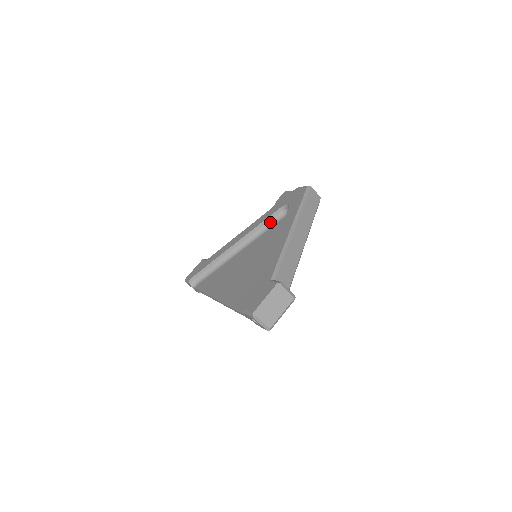
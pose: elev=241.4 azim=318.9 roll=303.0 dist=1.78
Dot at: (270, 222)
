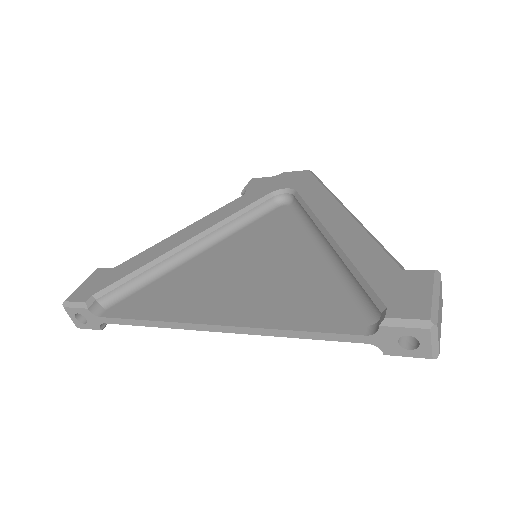
Dot at: (253, 212)
